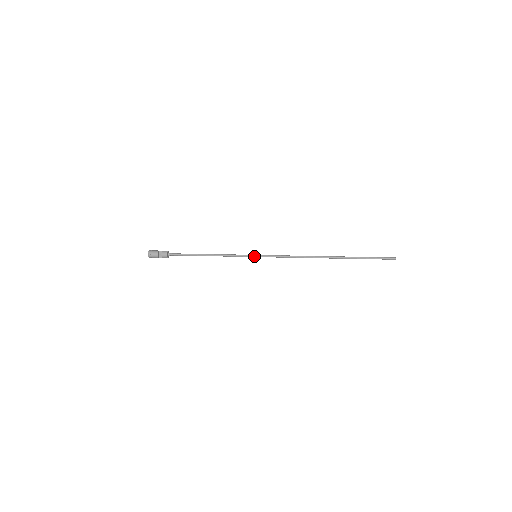
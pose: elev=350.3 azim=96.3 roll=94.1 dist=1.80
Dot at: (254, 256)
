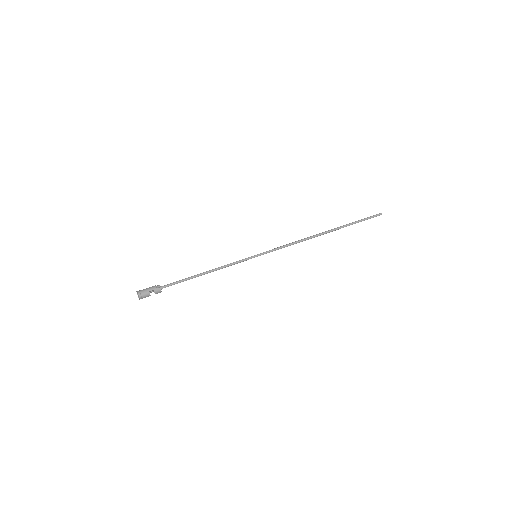
Dot at: occluded
